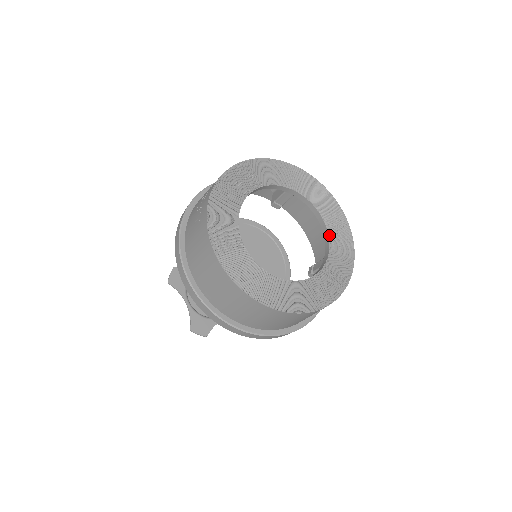
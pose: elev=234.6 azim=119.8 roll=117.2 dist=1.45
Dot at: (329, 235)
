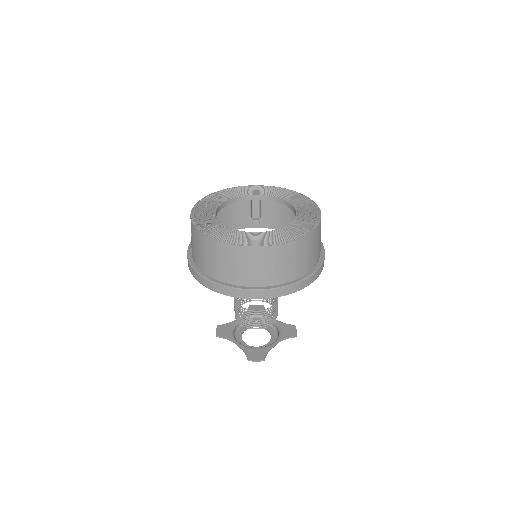
Dot at: (292, 205)
